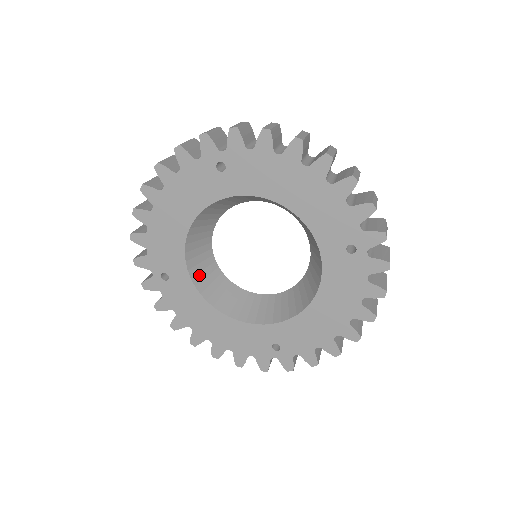
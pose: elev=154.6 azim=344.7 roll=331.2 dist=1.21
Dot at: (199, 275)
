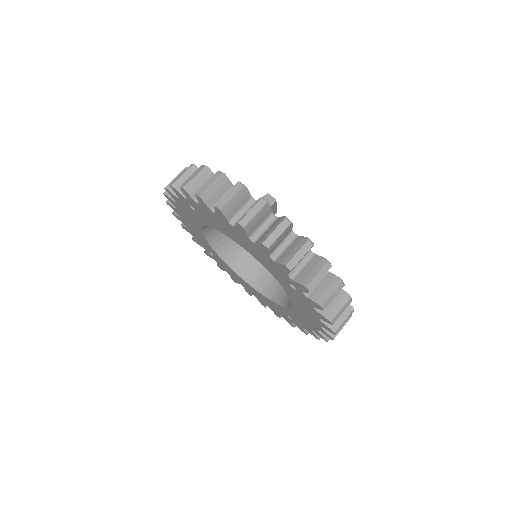
Dot at: (231, 257)
